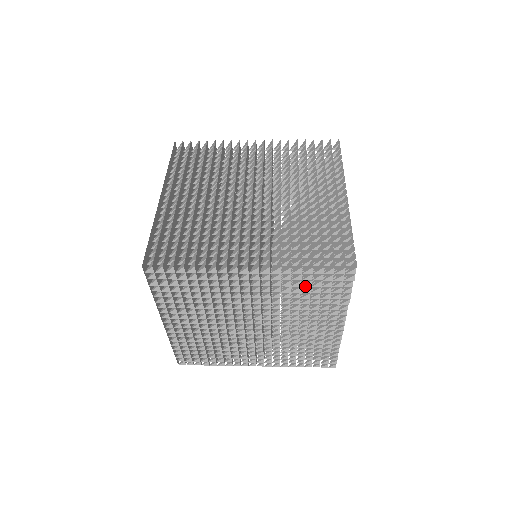
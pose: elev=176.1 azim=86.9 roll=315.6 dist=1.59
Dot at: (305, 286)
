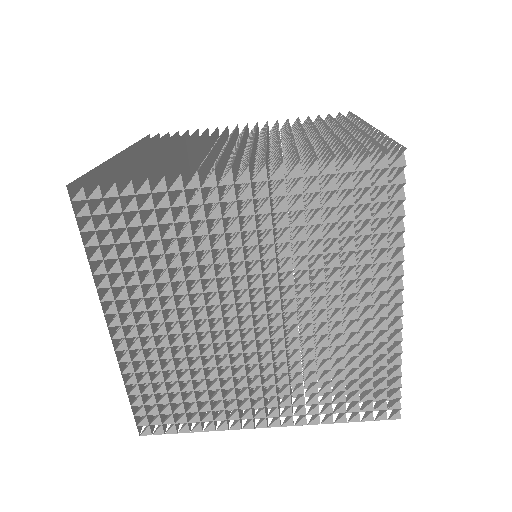
Dot at: occluded
